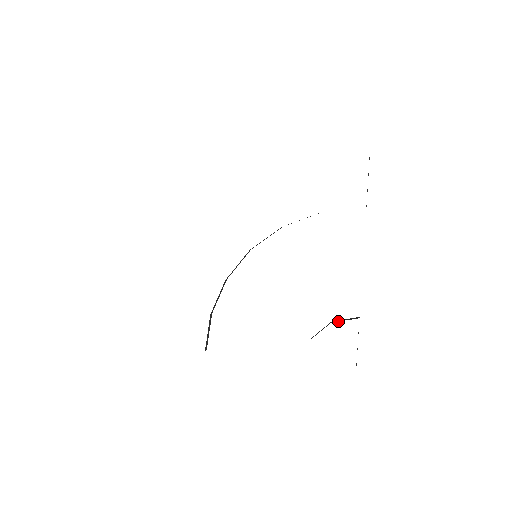
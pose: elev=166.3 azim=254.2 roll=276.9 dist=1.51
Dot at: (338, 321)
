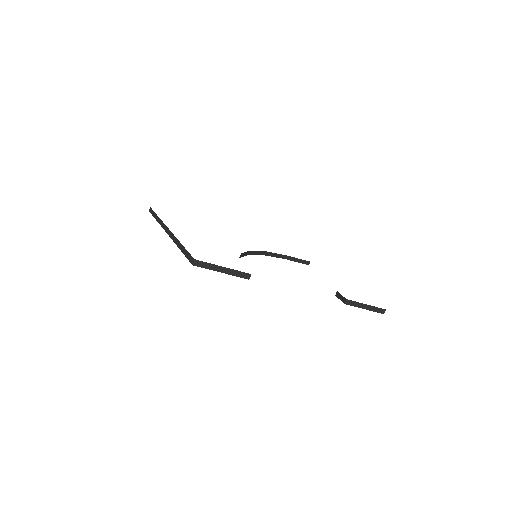
Dot at: occluded
